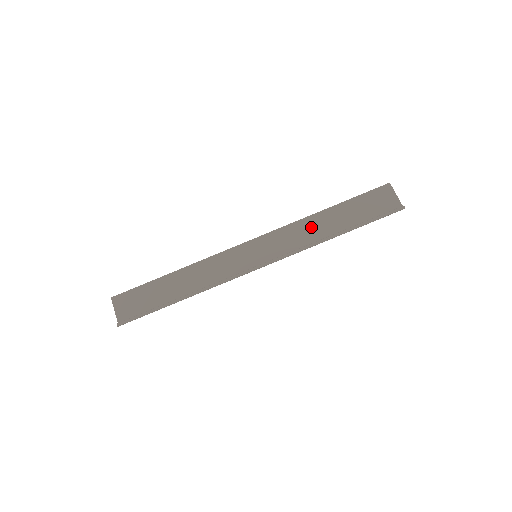
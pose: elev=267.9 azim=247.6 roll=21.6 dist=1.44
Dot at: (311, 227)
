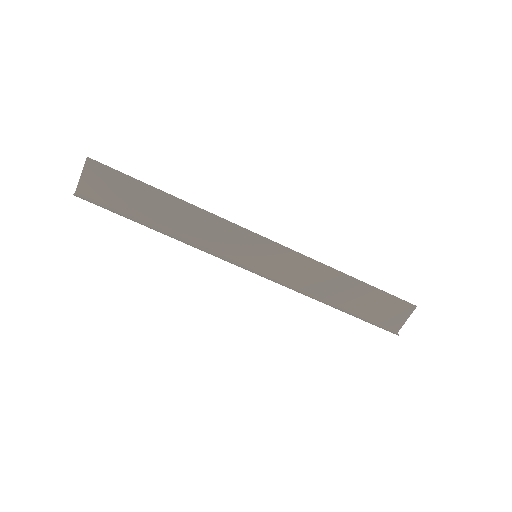
Dot at: (323, 278)
